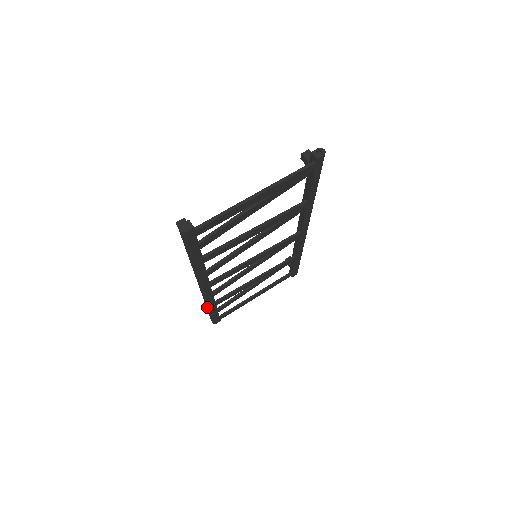
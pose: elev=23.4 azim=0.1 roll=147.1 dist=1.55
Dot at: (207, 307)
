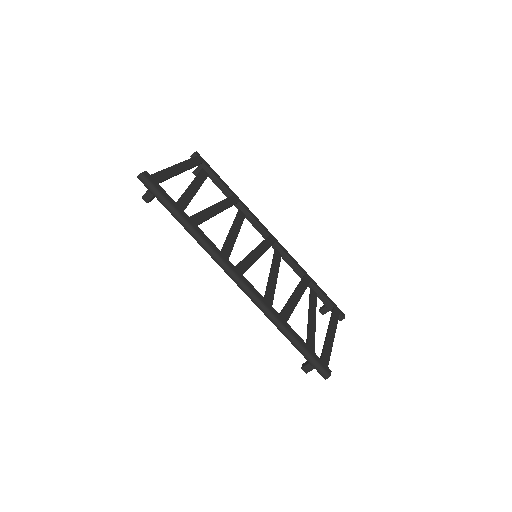
Dot at: (279, 325)
